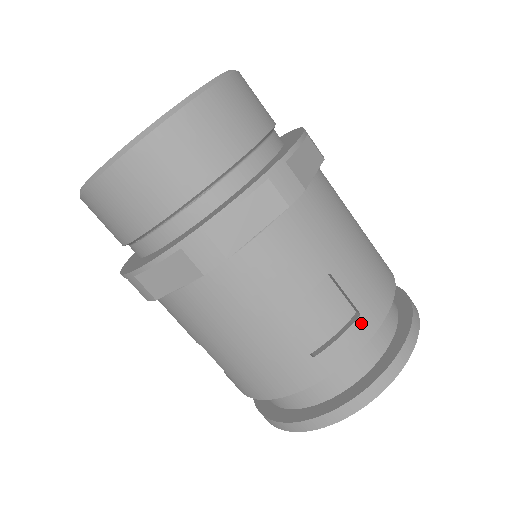
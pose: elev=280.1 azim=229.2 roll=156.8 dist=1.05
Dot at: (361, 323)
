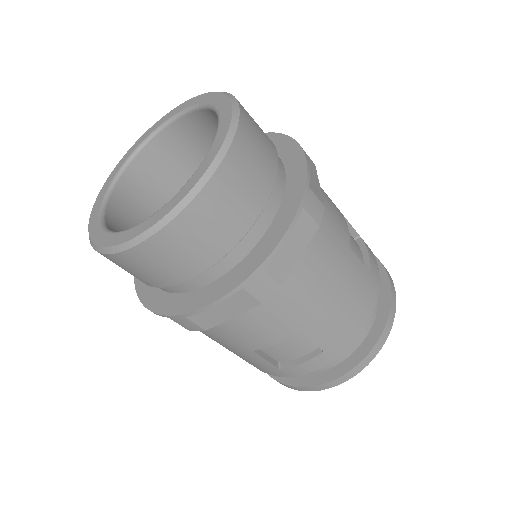
Dot at: (323, 356)
